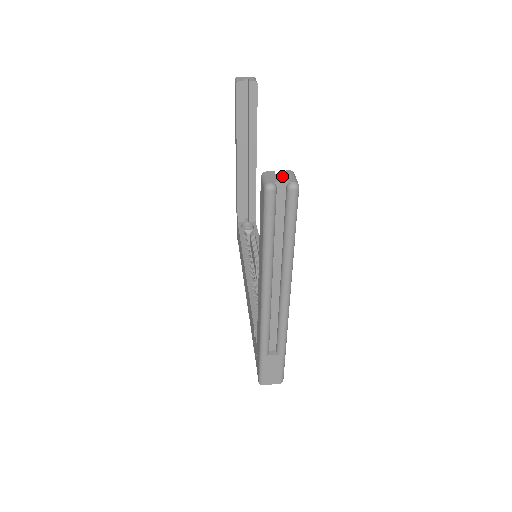
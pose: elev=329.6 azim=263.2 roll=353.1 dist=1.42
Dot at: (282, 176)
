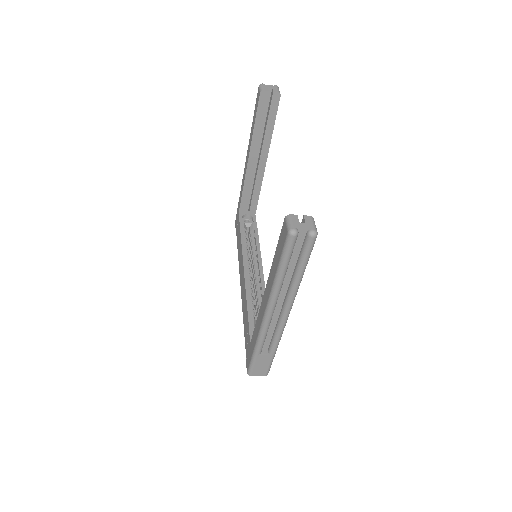
Dot at: (303, 221)
